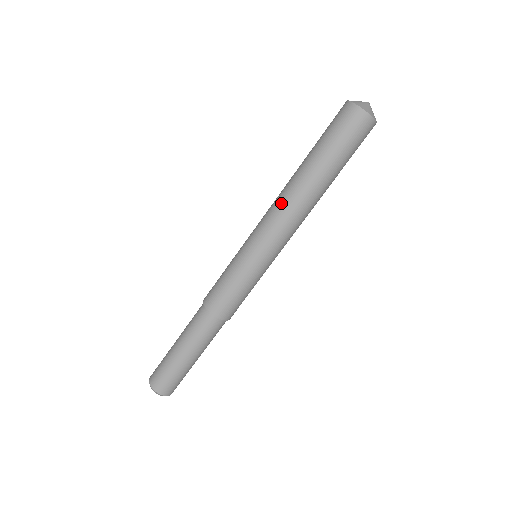
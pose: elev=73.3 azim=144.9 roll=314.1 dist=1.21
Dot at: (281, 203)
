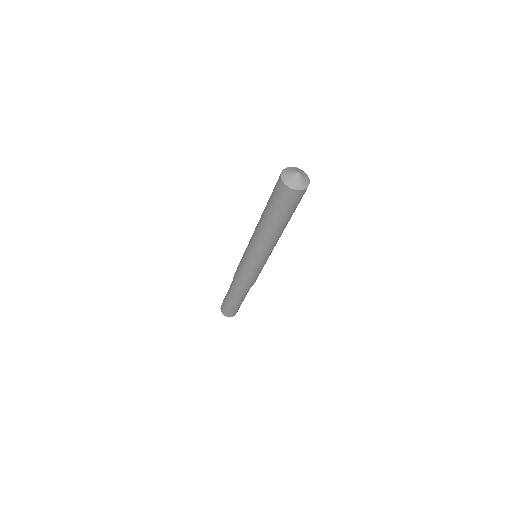
Dot at: (262, 242)
